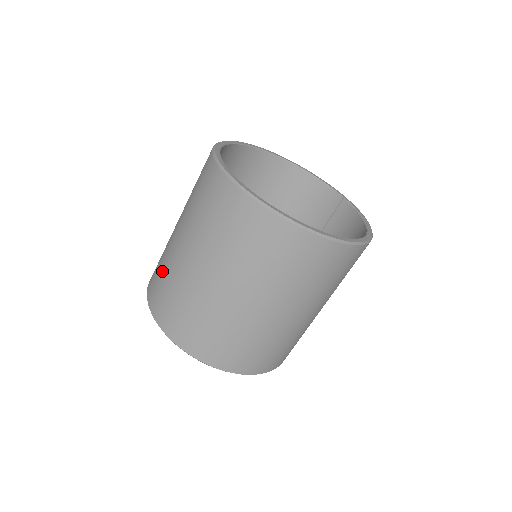
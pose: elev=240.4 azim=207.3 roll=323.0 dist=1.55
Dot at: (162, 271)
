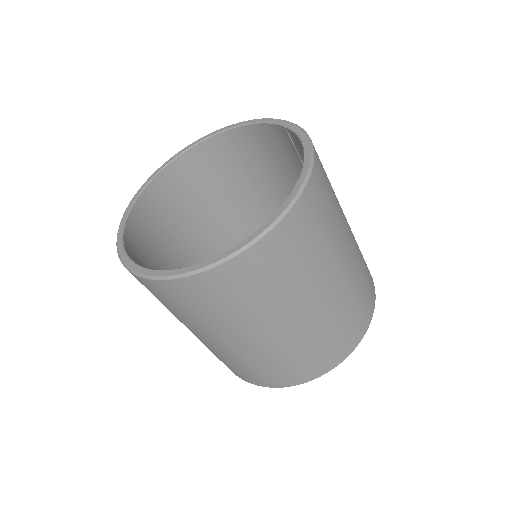
Dot at: occluded
